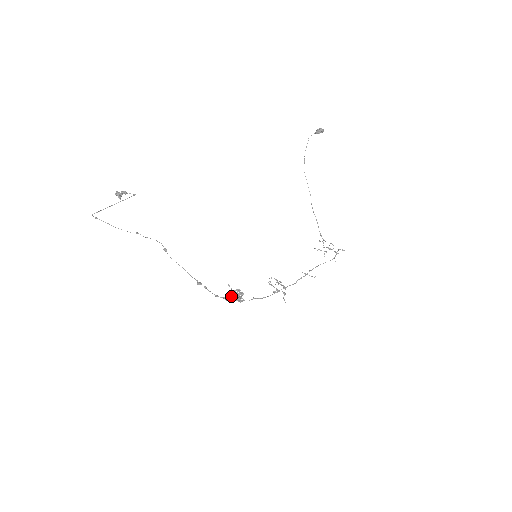
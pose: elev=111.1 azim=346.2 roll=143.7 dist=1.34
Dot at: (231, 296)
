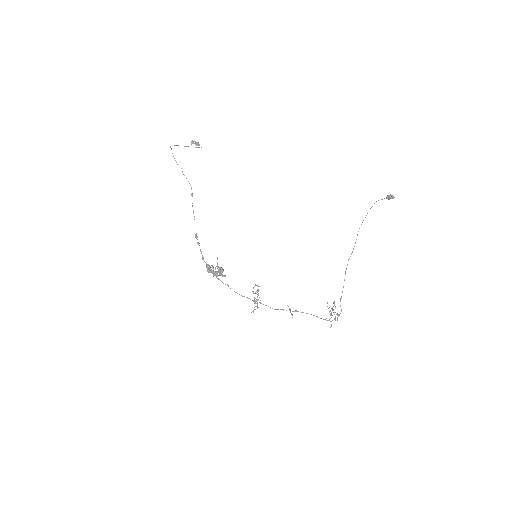
Dot at: occluded
